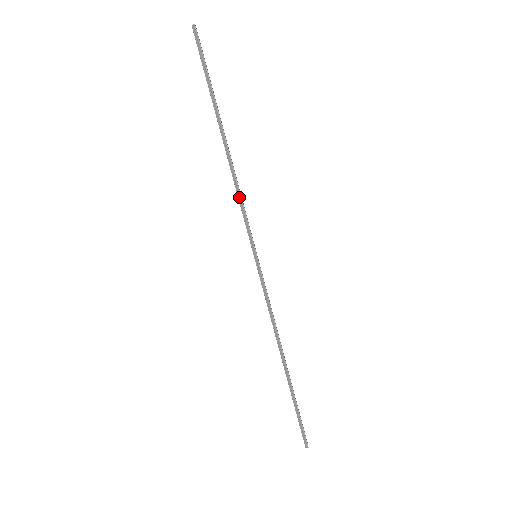
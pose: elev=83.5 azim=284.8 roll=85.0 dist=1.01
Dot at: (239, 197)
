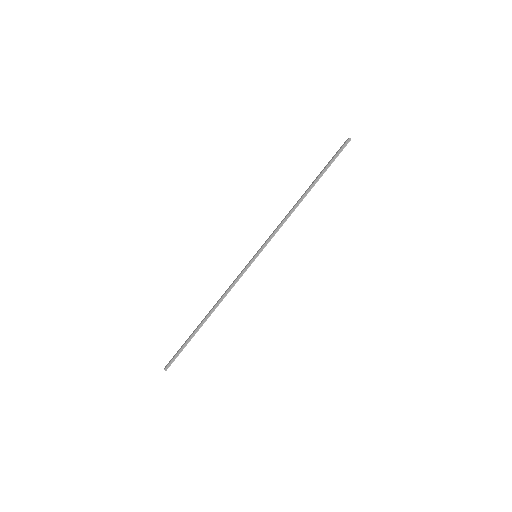
Dot at: (282, 224)
